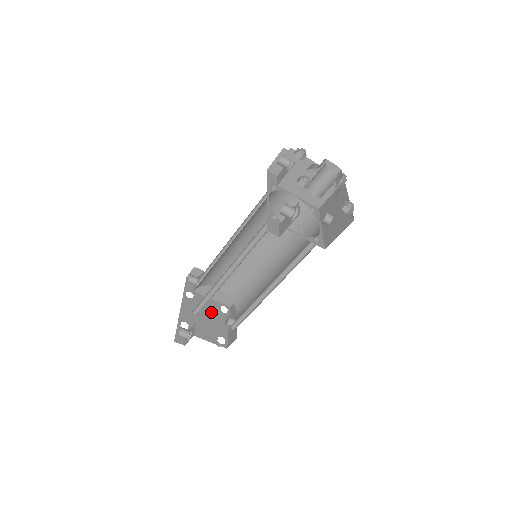
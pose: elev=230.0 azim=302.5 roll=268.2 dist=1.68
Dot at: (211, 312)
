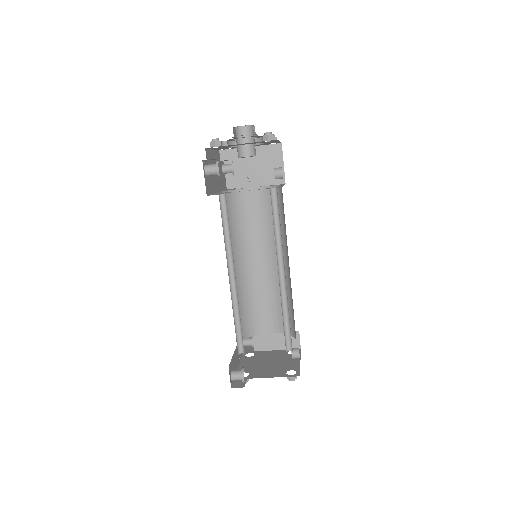
Dot at: (276, 358)
